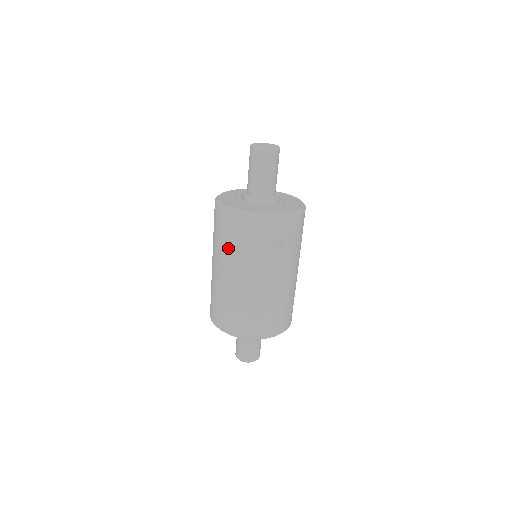
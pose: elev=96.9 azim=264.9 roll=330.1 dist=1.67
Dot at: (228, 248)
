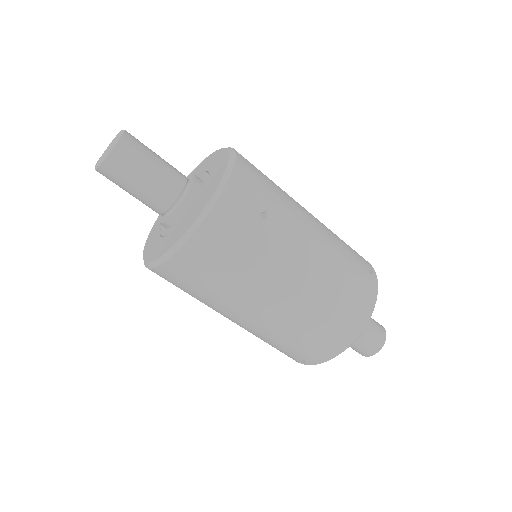
Dot at: (222, 291)
